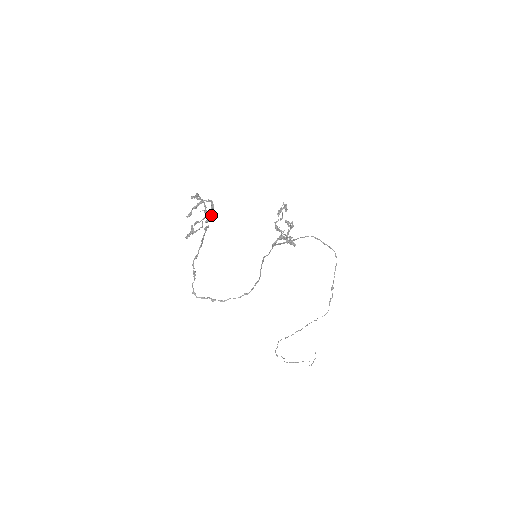
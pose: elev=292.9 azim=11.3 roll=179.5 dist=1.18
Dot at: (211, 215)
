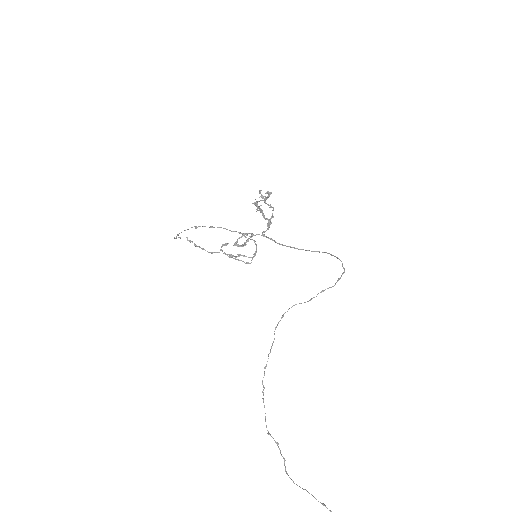
Dot at: (247, 241)
